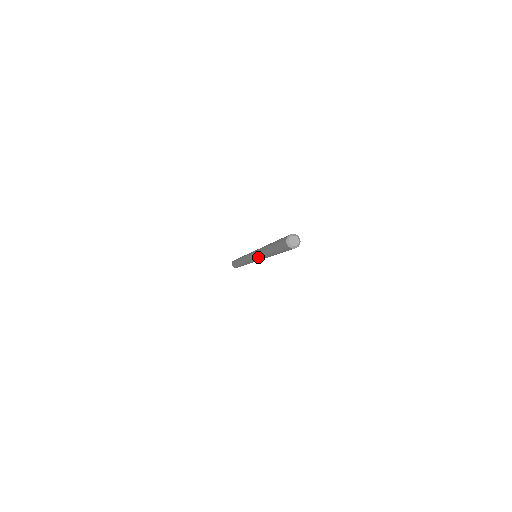
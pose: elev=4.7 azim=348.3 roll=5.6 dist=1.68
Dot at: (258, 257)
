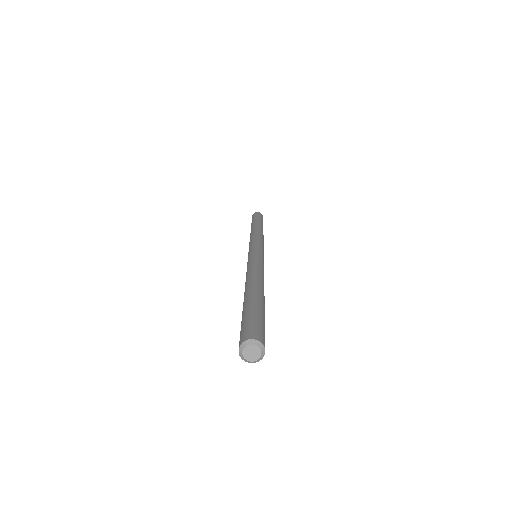
Dot at: occluded
